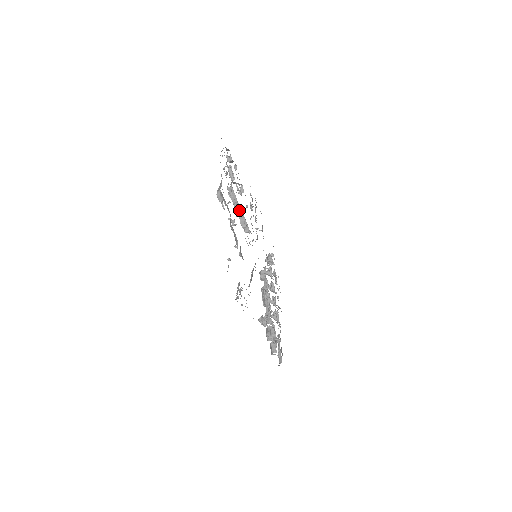
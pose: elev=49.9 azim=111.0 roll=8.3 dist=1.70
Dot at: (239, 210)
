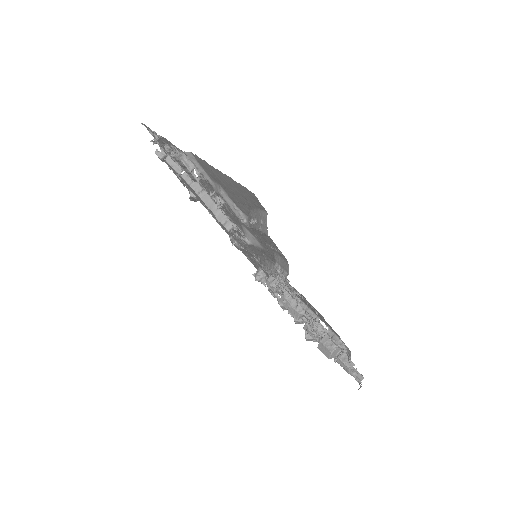
Dot at: (208, 201)
